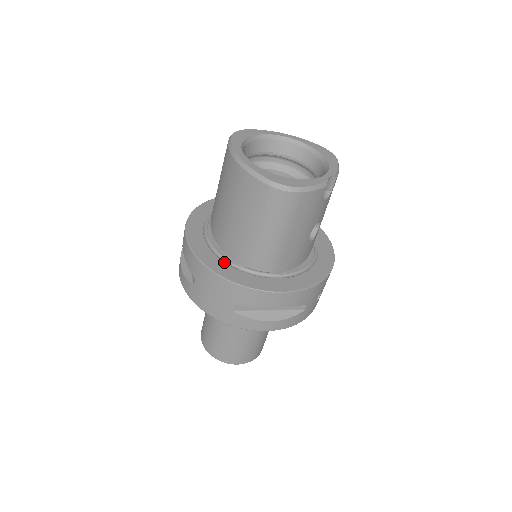
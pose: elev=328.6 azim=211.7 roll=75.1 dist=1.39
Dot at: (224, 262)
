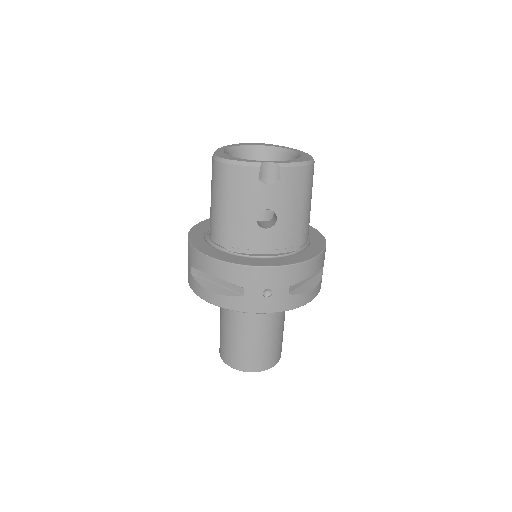
Dot at: (204, 235)
